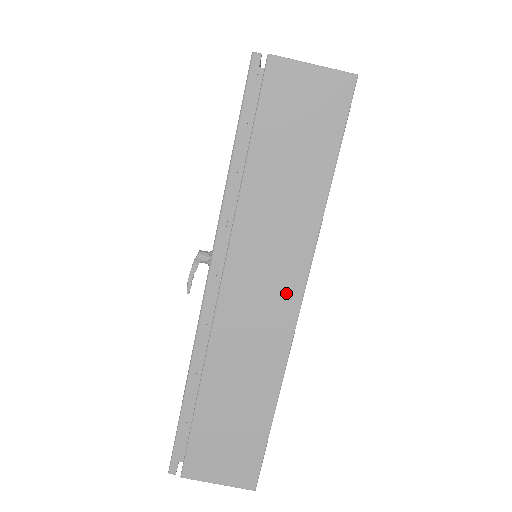
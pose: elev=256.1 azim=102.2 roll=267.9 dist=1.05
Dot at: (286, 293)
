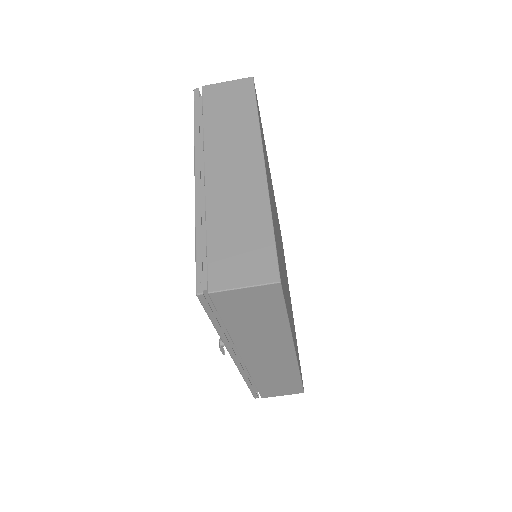
Dot at: (284, 352)
